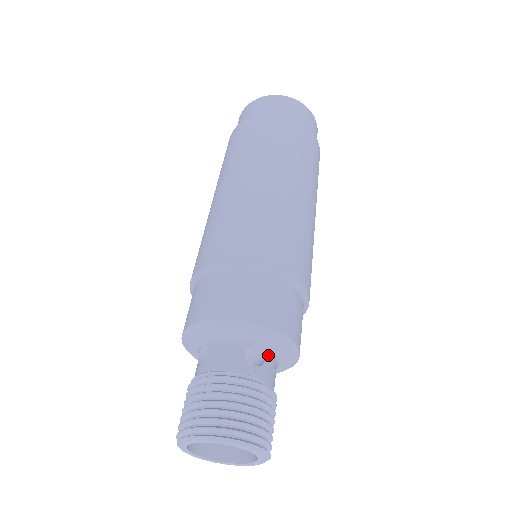
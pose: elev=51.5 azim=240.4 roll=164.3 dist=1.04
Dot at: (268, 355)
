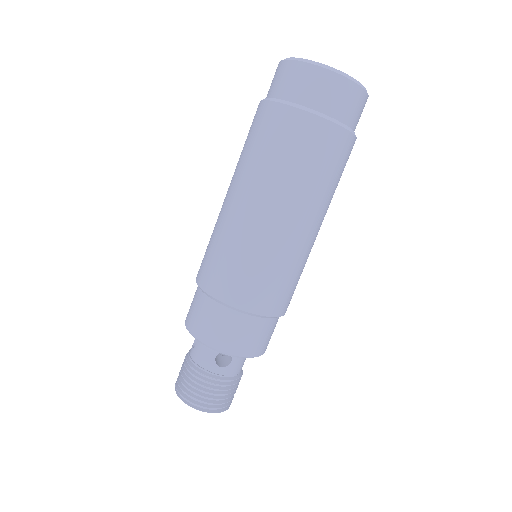
Dot at: (235, 358)
